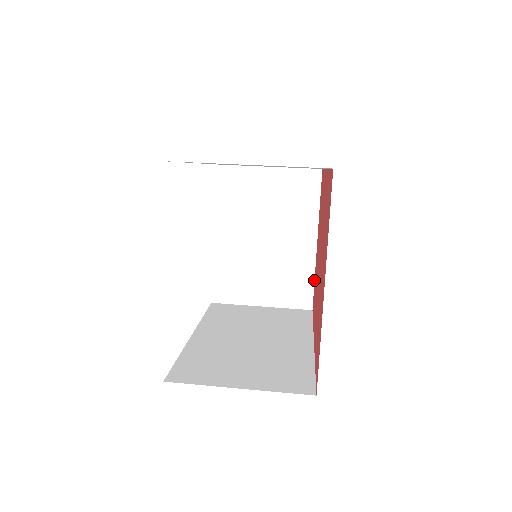
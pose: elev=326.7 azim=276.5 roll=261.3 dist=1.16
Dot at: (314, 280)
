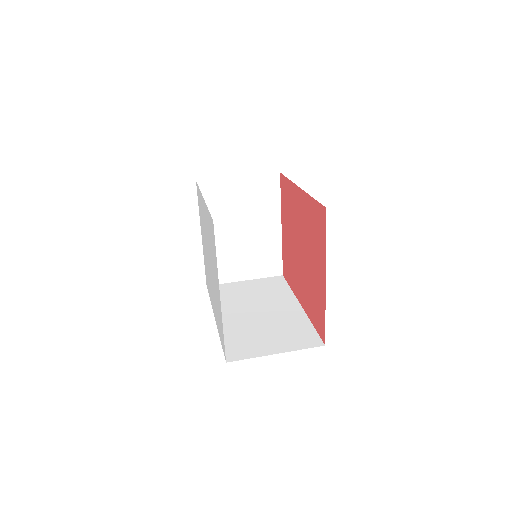
Dot at: (282, 254)
